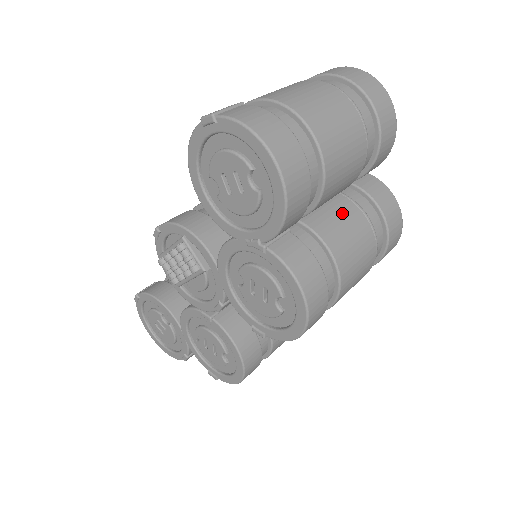
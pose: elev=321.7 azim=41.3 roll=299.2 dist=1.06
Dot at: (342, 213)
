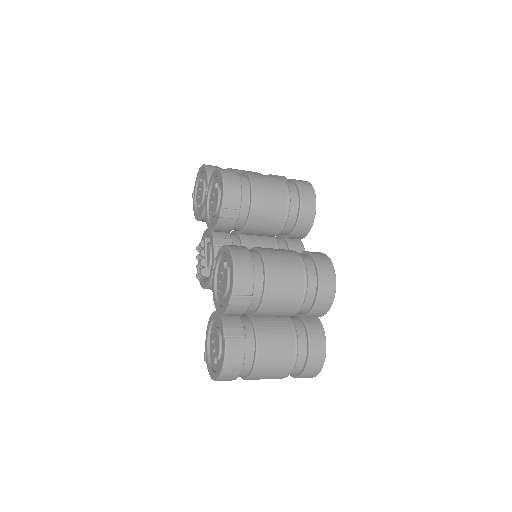
Dot at: occluded
